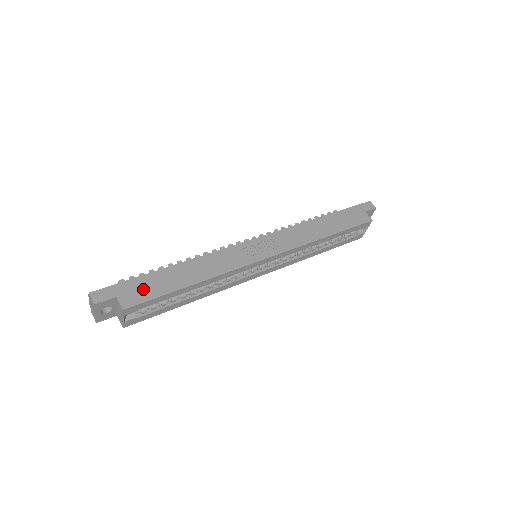
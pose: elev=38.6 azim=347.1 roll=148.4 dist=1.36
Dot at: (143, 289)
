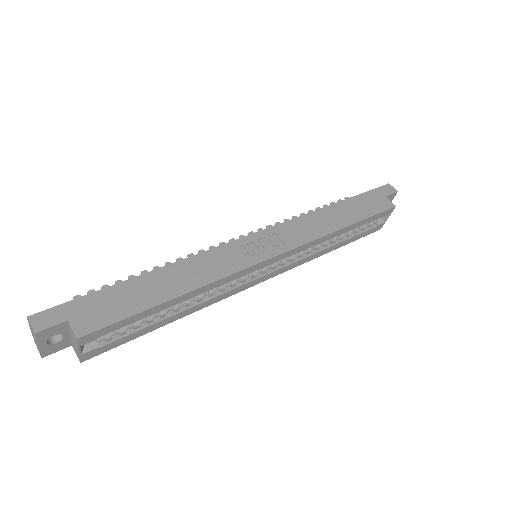
Dot at: (106, 307)
